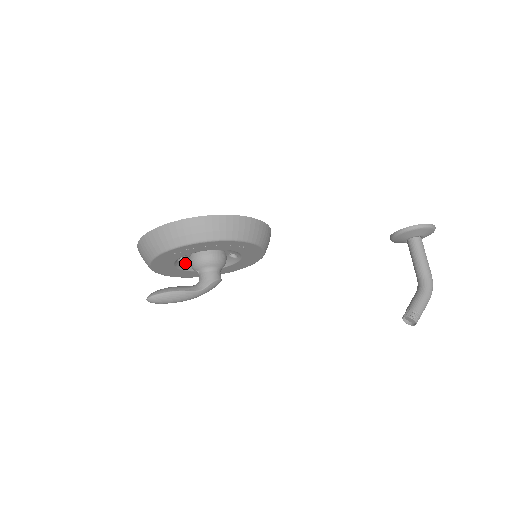
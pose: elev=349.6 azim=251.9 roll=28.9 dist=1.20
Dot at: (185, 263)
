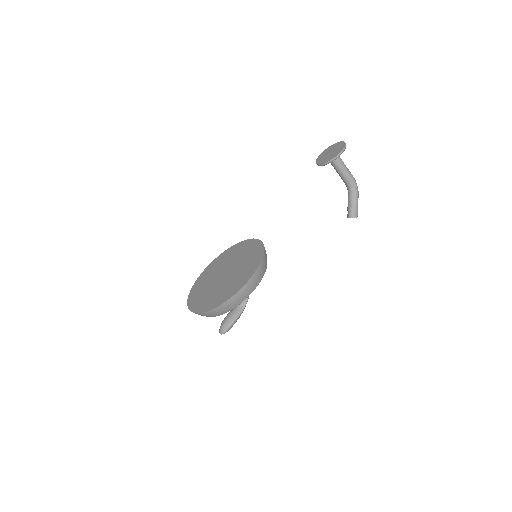
Dot at: occluded
